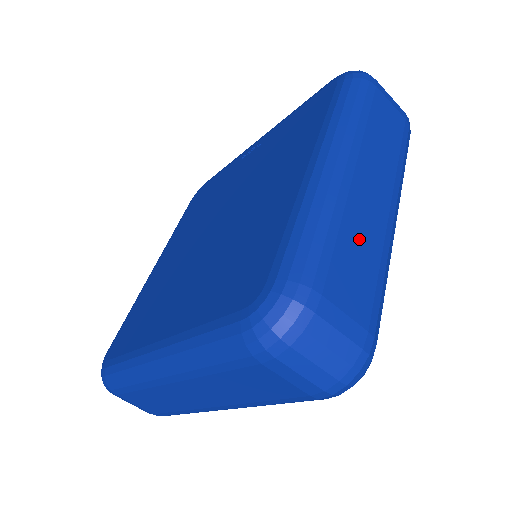
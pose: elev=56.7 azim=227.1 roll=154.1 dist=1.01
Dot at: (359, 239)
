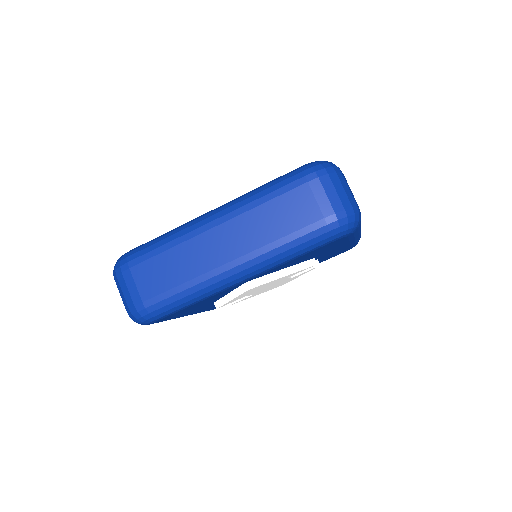
Dot at: occluded
